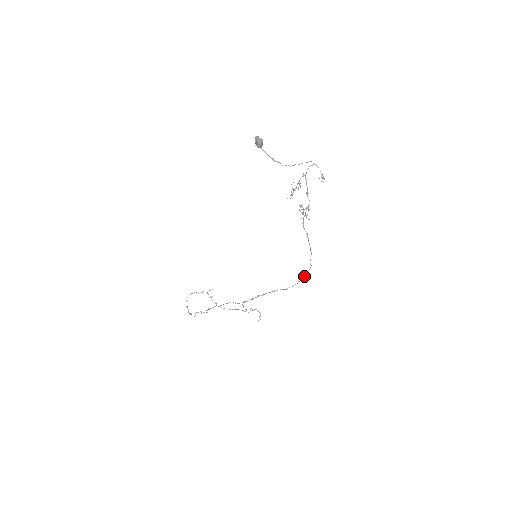
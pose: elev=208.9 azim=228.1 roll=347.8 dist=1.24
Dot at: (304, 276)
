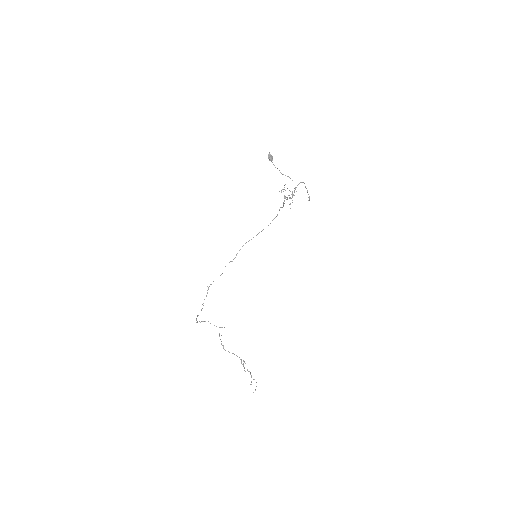
Dot at: occluded
